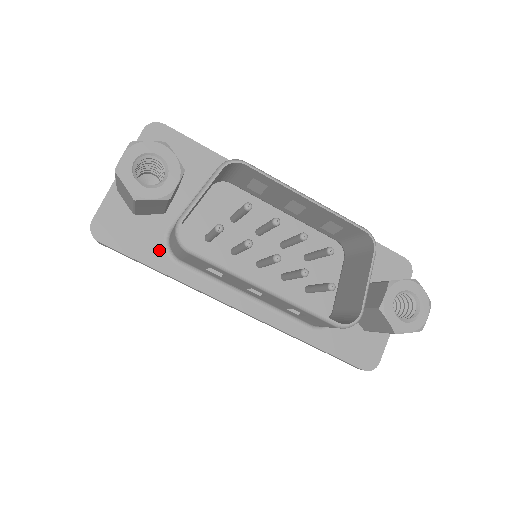
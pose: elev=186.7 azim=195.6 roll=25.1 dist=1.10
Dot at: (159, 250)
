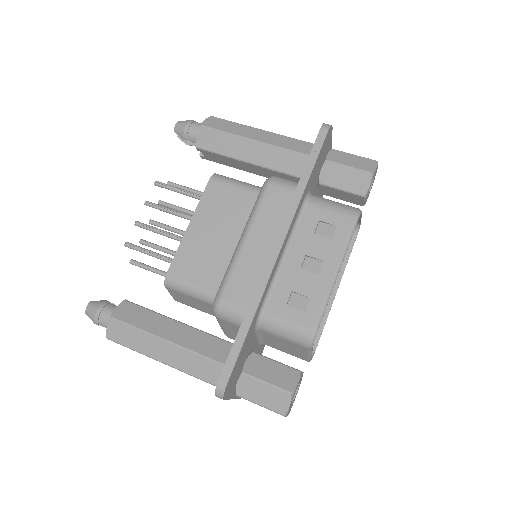
Dot at: (262, 347)
